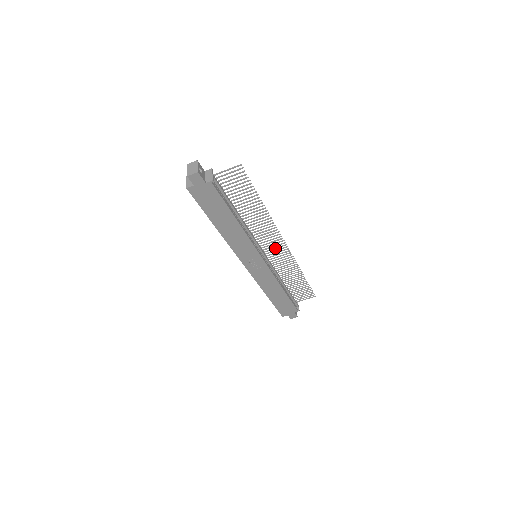
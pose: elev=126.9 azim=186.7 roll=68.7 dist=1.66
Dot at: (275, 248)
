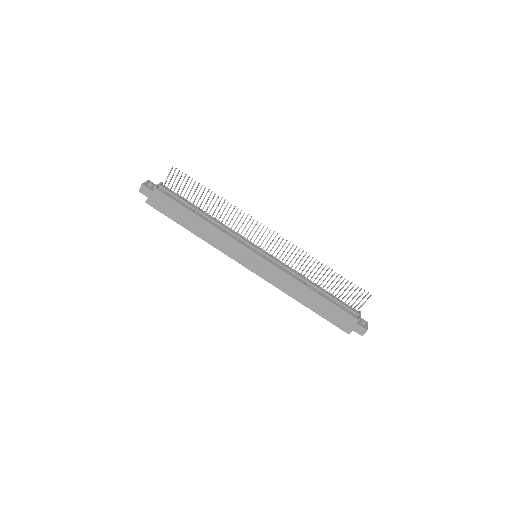
Dot at: (268, 240)
